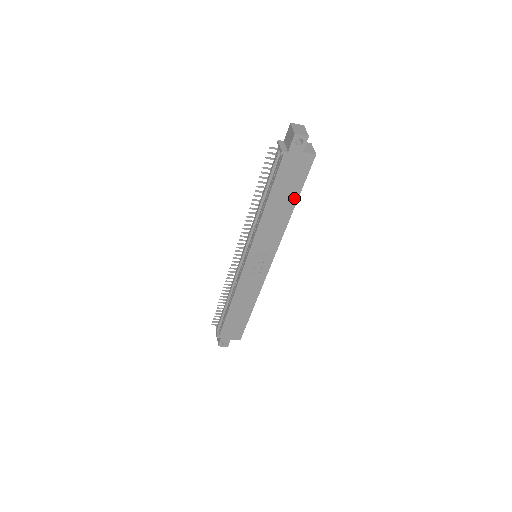
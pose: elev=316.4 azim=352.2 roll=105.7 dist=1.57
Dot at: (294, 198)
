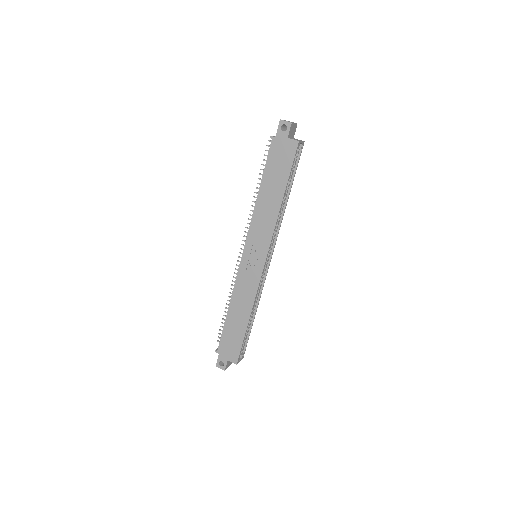
Dot at: (283, 186)
